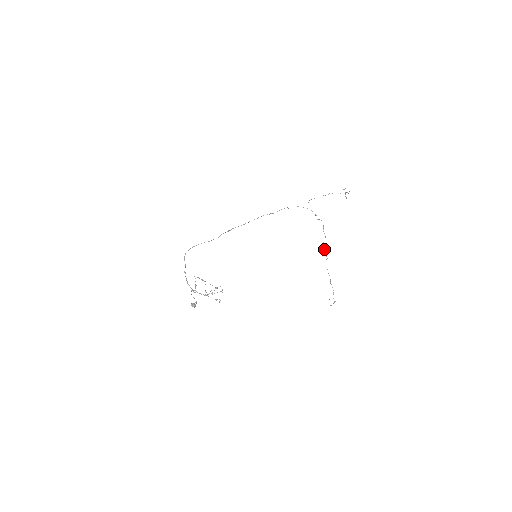
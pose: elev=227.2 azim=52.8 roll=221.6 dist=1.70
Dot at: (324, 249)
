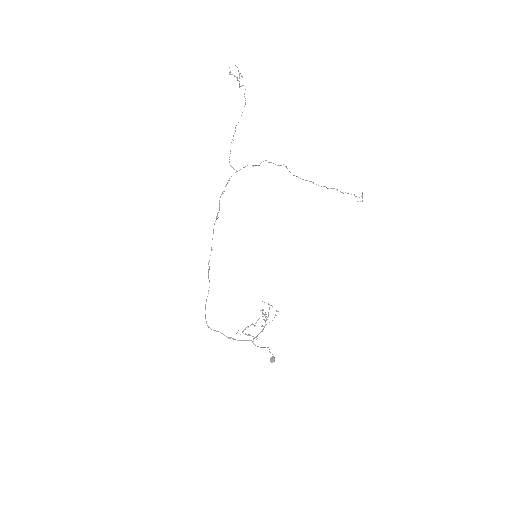
Dot at: occluded
